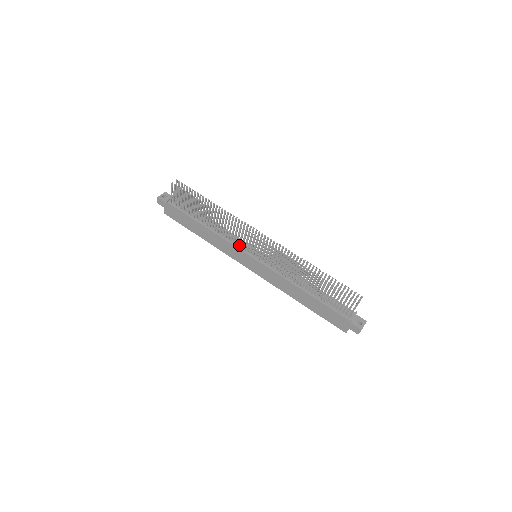
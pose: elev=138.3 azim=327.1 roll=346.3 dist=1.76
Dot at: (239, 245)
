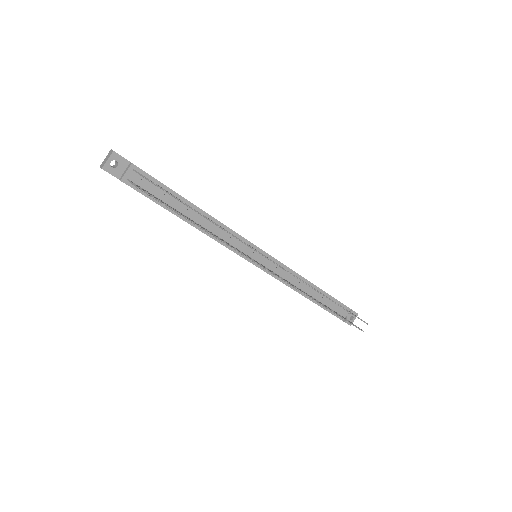
Dot at: occluded
